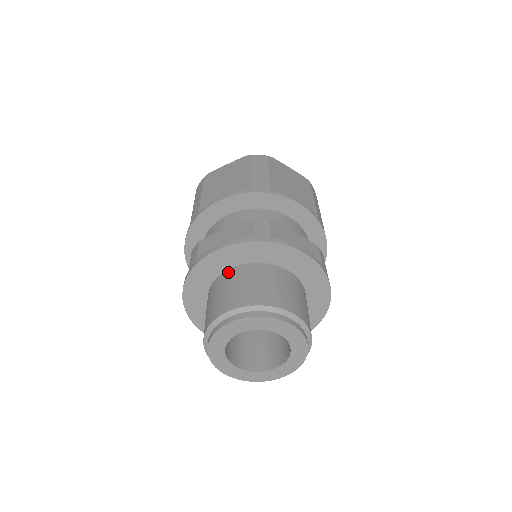
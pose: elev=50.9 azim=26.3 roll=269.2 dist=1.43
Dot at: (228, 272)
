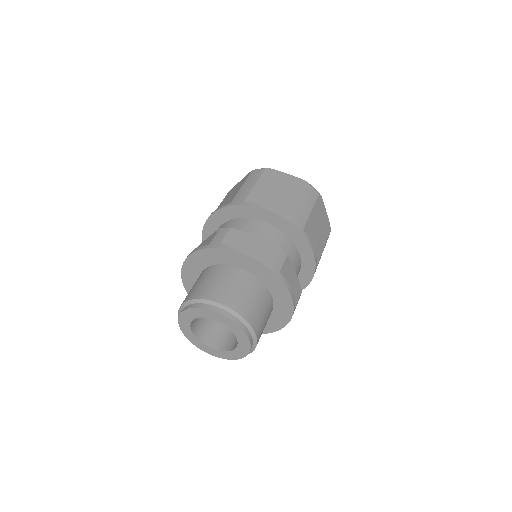
Dot at: (201, 273)
